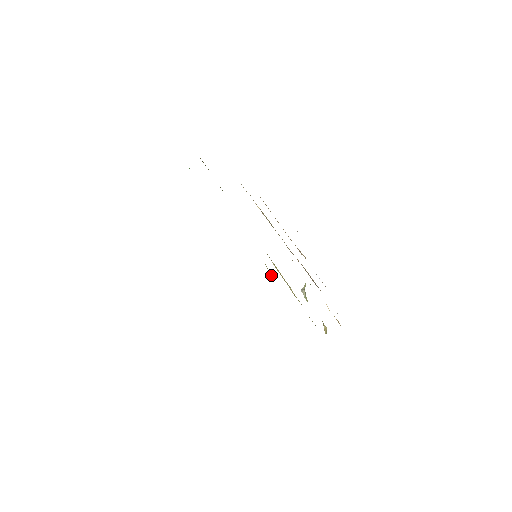
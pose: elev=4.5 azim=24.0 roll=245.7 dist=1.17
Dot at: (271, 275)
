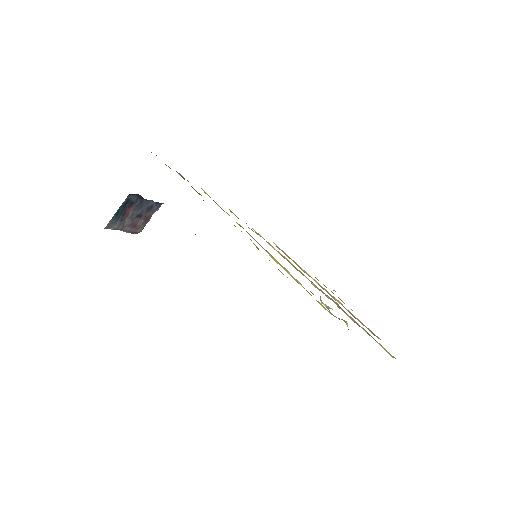
Dot at: (258, 248)
